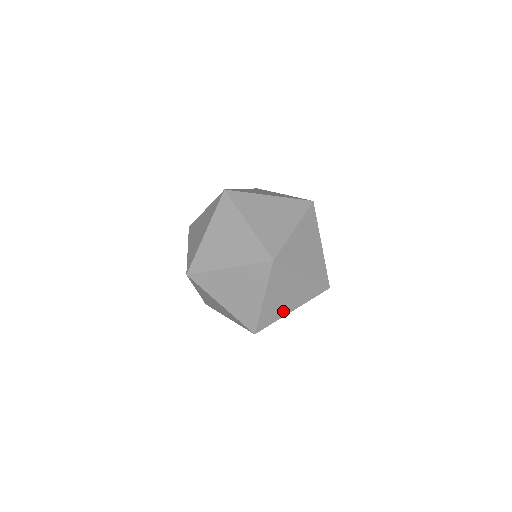
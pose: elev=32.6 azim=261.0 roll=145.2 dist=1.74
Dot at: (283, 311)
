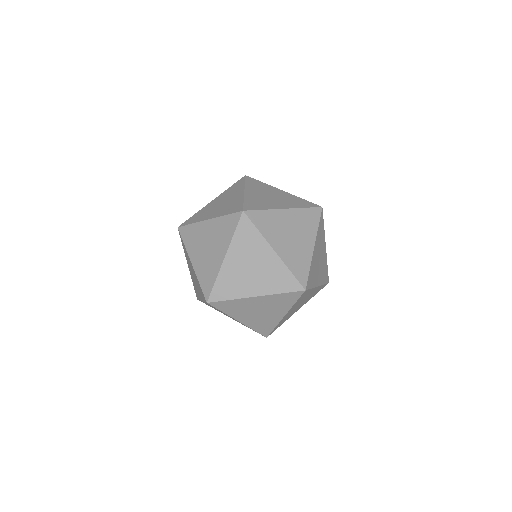
Dot at: (272, 206)
